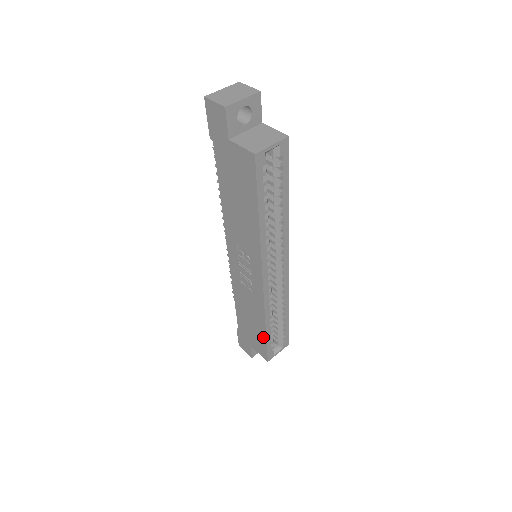
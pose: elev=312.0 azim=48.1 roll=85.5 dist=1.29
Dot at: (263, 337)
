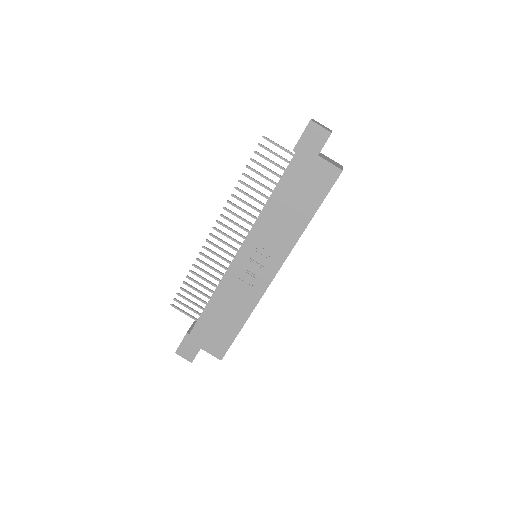
Dot at: (234, 333)
